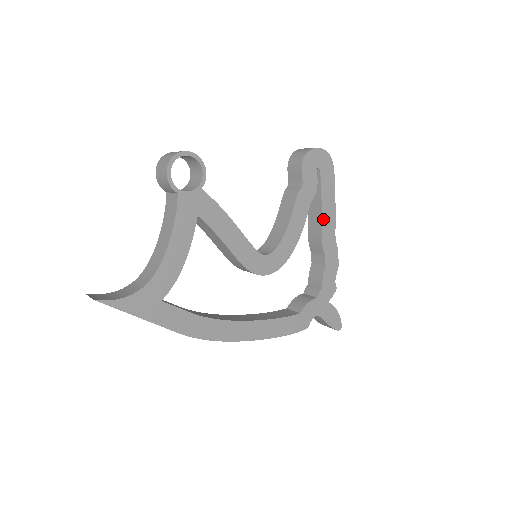
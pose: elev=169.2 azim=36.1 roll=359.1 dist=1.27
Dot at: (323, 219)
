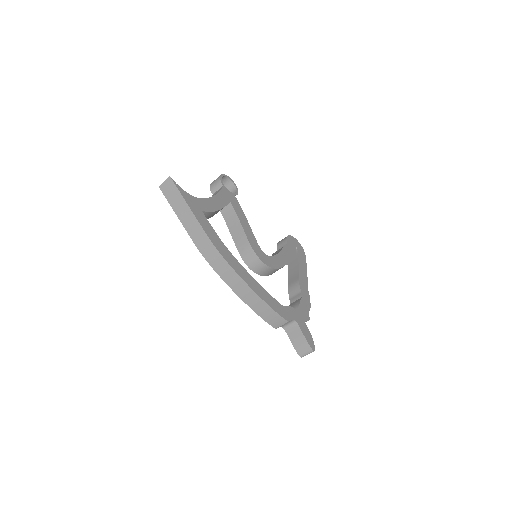
Dot at: (299, 272)
